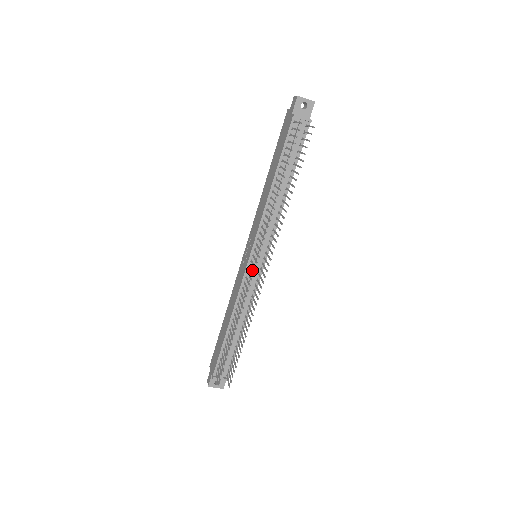
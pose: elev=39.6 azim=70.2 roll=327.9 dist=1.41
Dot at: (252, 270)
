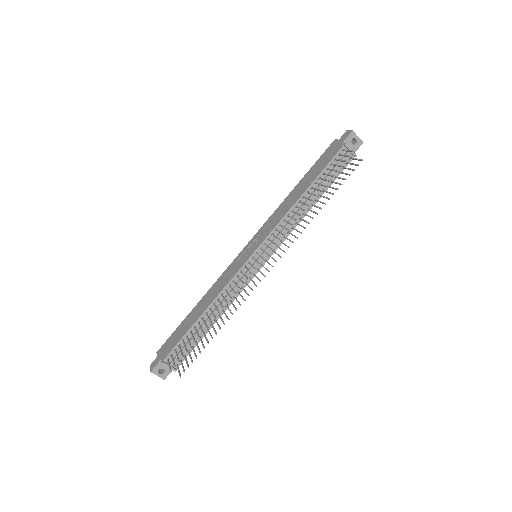
Dot at: (249, 267)
